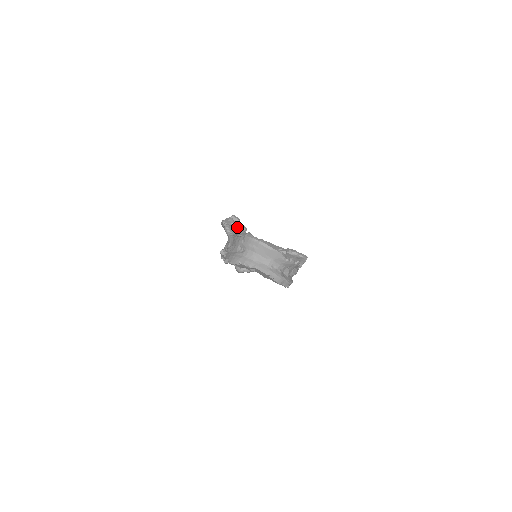
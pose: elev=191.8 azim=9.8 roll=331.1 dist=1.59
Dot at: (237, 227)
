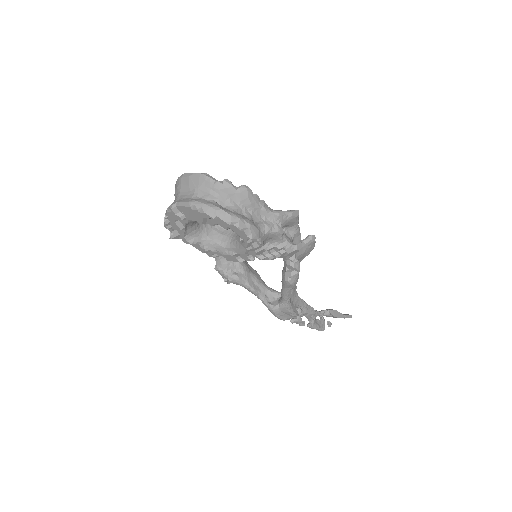
Dot at: occluded
